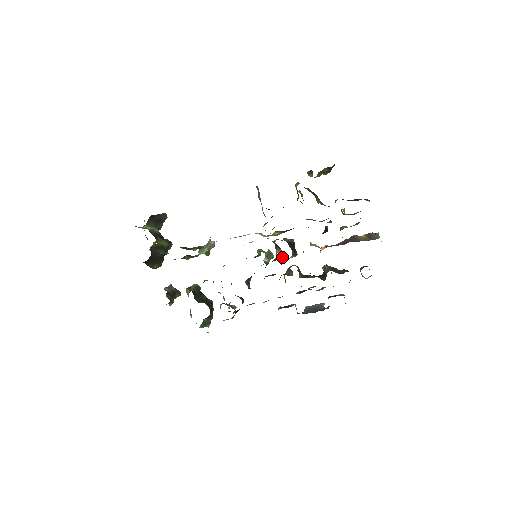
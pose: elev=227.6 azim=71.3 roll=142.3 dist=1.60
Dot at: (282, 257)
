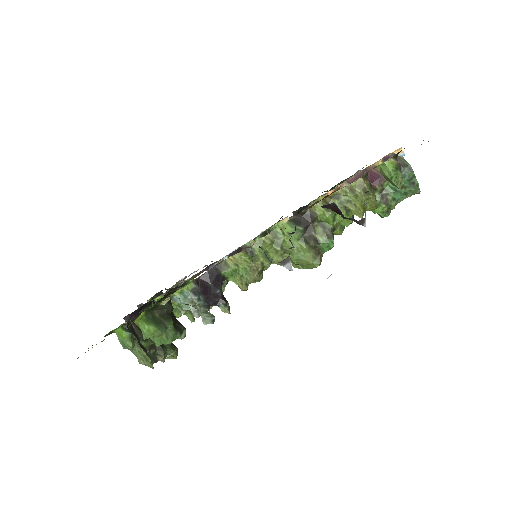
Dot at: occluded
